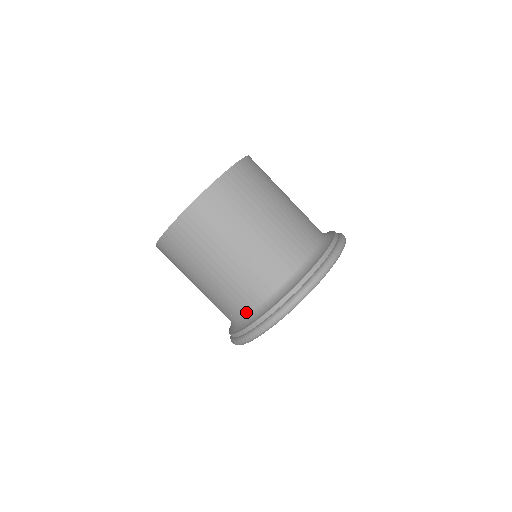
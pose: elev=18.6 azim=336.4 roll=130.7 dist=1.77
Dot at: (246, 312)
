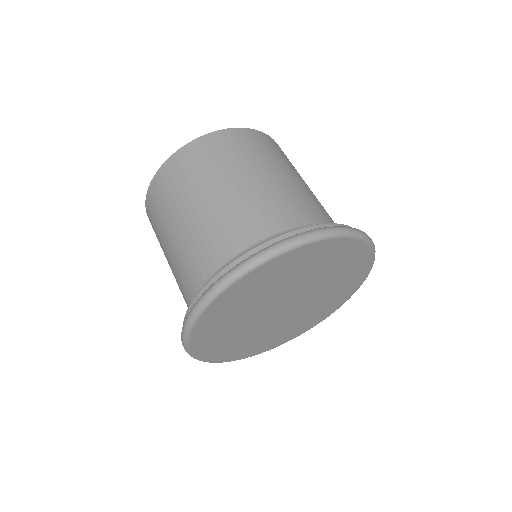
Dot at: occluded
